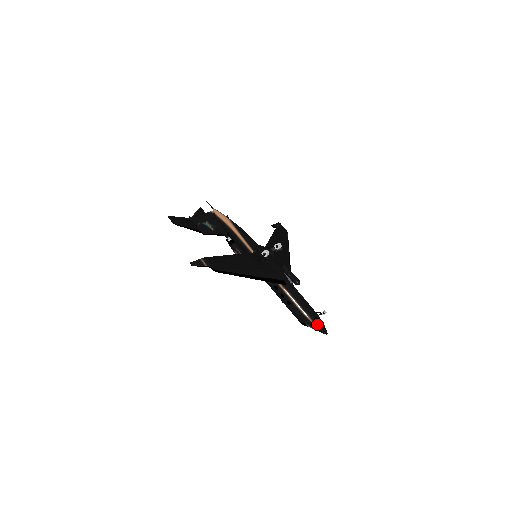
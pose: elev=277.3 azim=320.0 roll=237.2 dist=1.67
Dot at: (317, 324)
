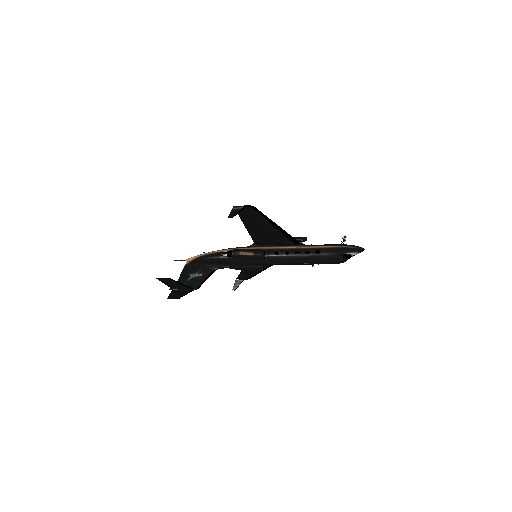
Dot at: (351, 246)
